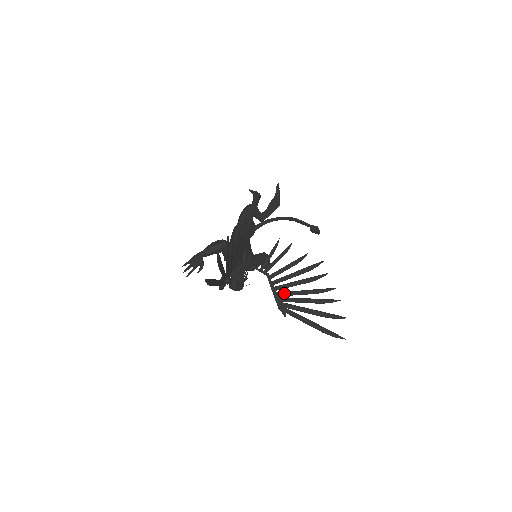
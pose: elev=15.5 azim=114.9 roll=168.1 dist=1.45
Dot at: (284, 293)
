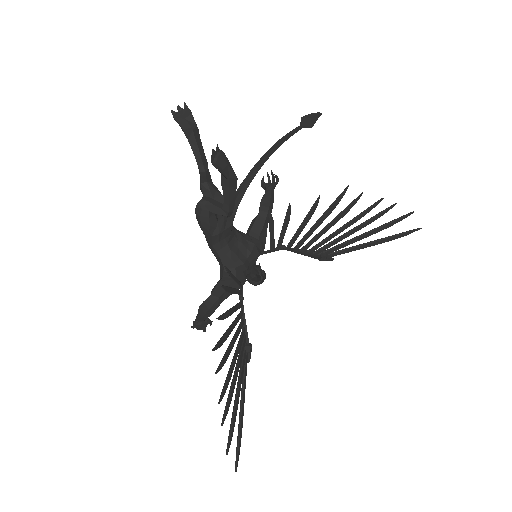
Dot at: (316, 247)
